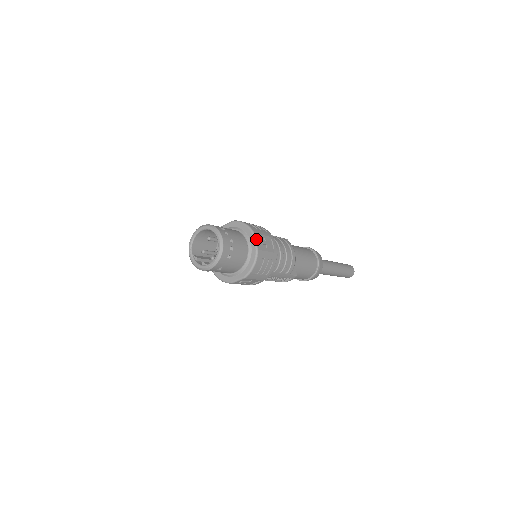
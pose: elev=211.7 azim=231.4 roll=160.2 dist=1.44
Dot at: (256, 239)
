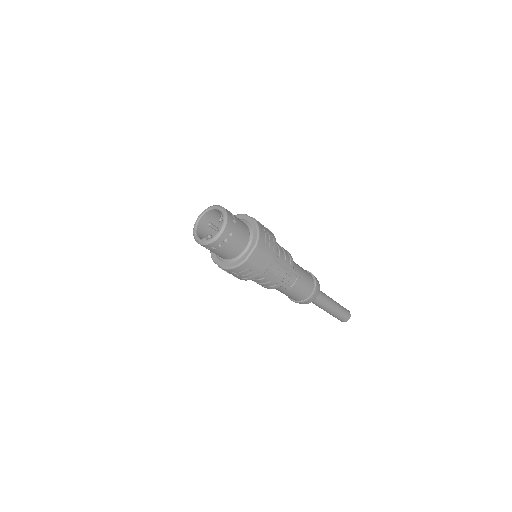
Dot at: (250, 217)
